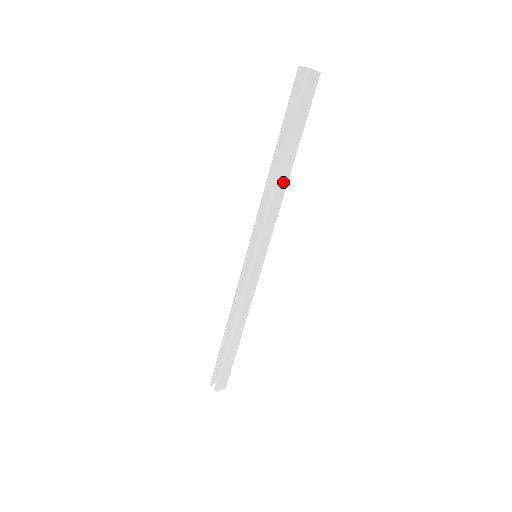
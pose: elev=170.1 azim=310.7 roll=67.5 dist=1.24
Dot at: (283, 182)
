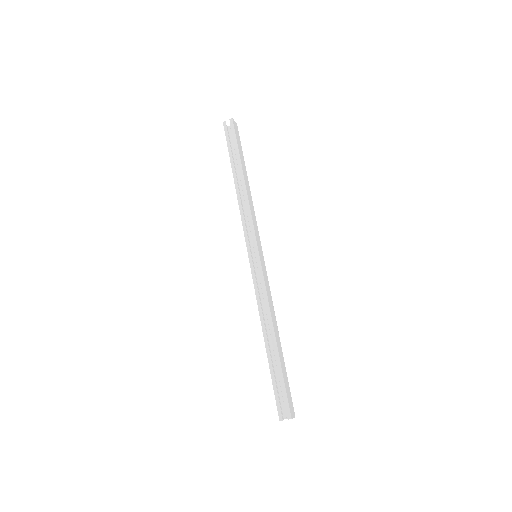
Dot at: (248, 190)
